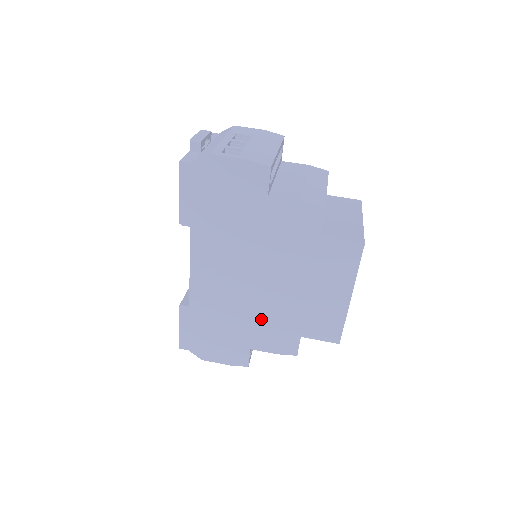
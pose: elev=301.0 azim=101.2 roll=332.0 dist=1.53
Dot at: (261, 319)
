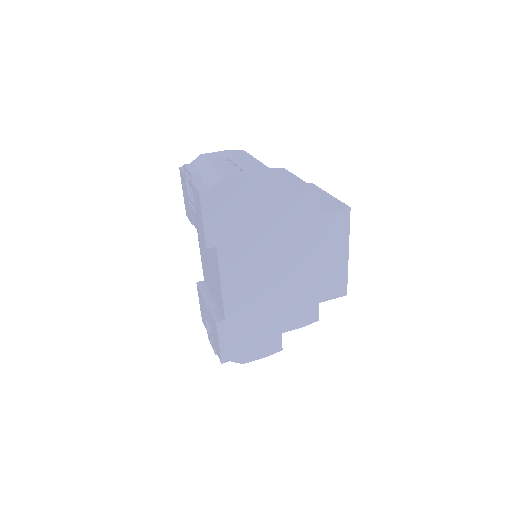
Dot at: (286, 303)
